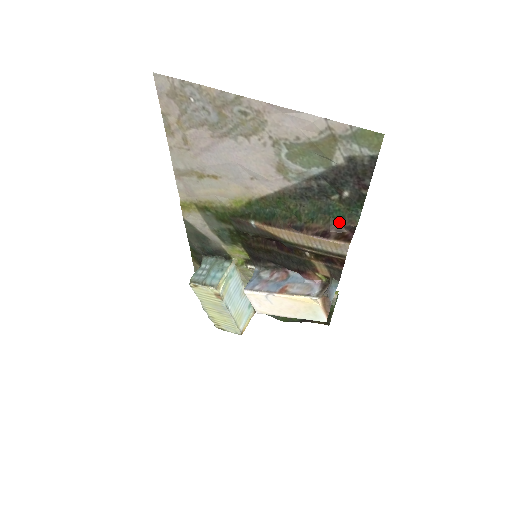
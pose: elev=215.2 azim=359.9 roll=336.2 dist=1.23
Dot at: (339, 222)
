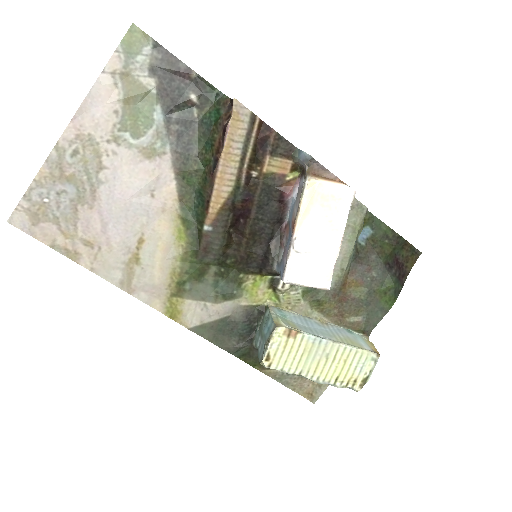
Dot at: (221, 116)
